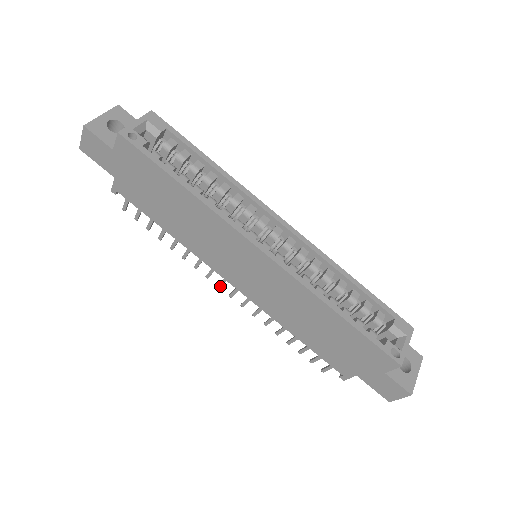
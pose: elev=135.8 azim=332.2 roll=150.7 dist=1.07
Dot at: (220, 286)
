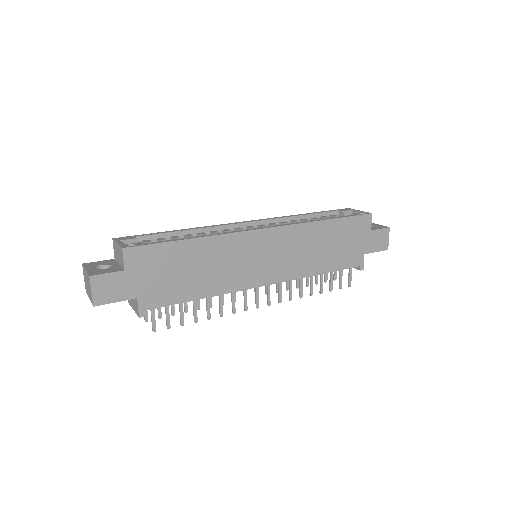
Dot at: (258, 304)
